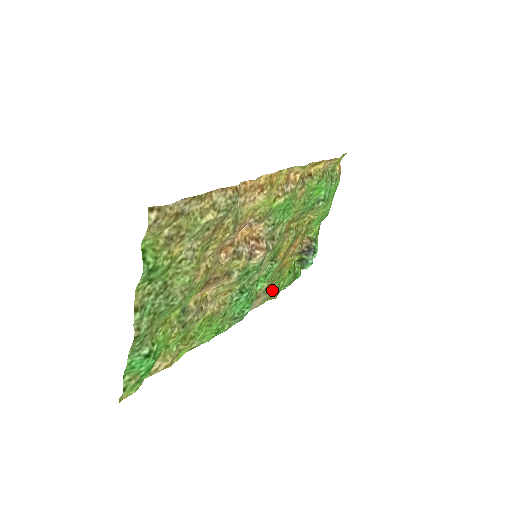
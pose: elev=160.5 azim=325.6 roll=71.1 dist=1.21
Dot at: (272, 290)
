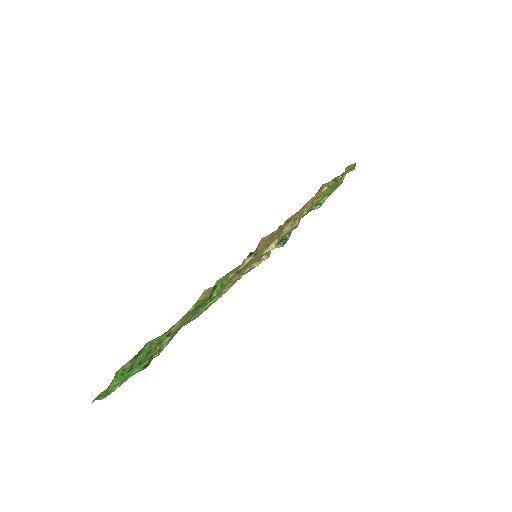
Dot at: occluded
